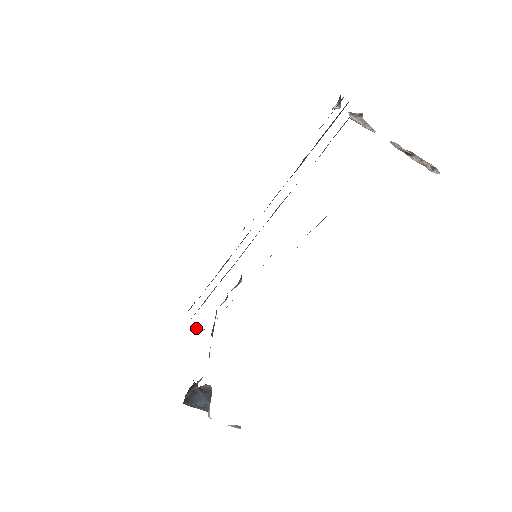
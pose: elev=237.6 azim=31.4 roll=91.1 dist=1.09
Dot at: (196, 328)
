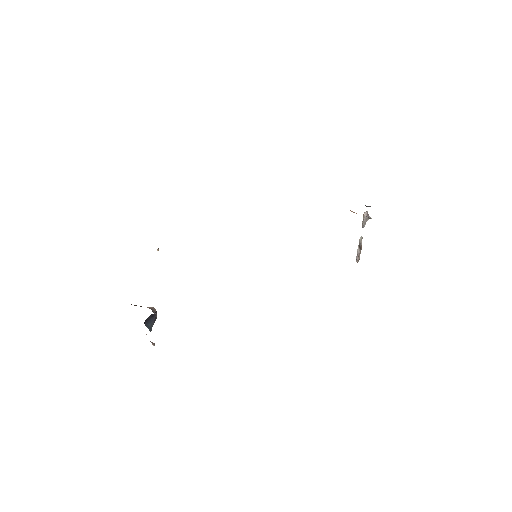
Dot at: occluded
